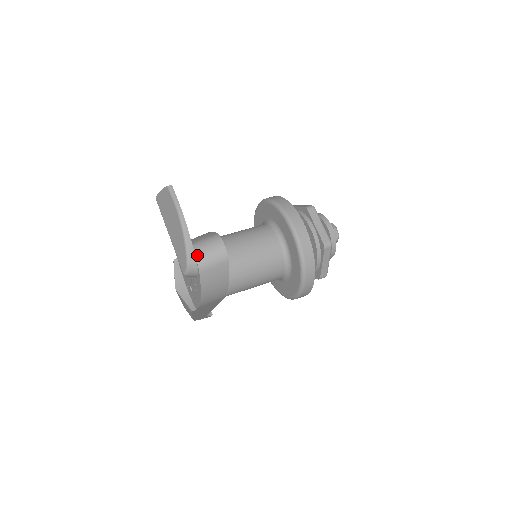
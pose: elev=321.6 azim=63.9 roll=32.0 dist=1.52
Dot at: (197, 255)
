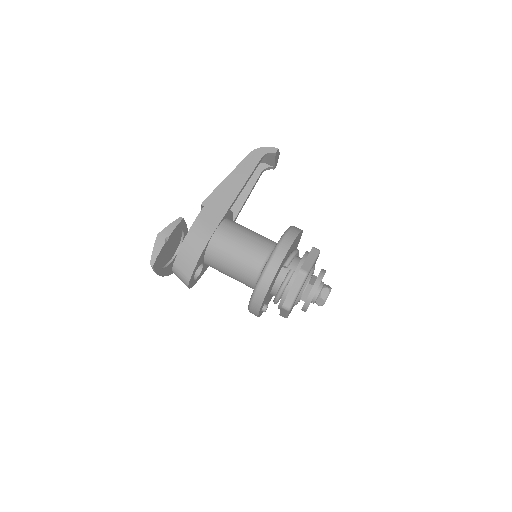
Dot at: (174, 273)
